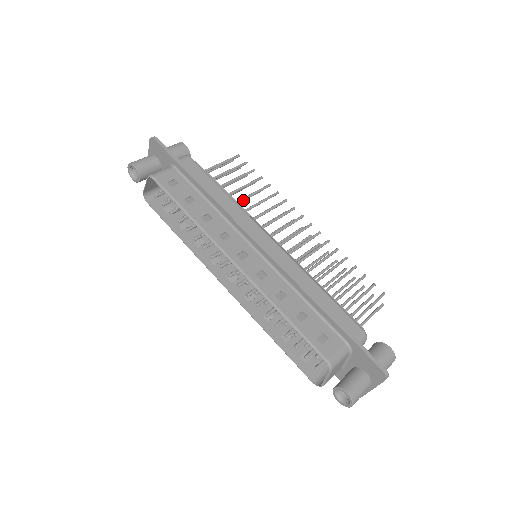
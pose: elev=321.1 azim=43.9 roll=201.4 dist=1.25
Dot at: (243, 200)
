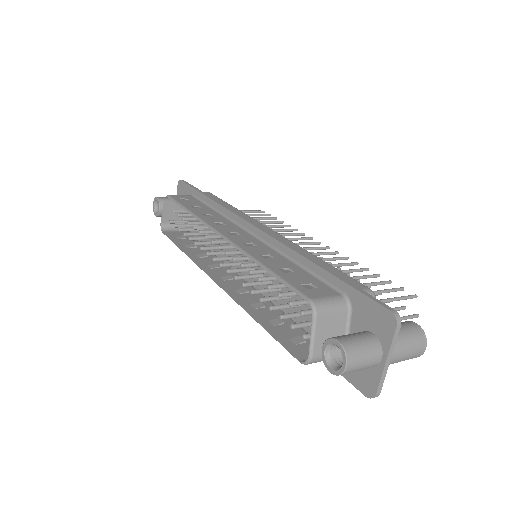
Dot at: occluded
